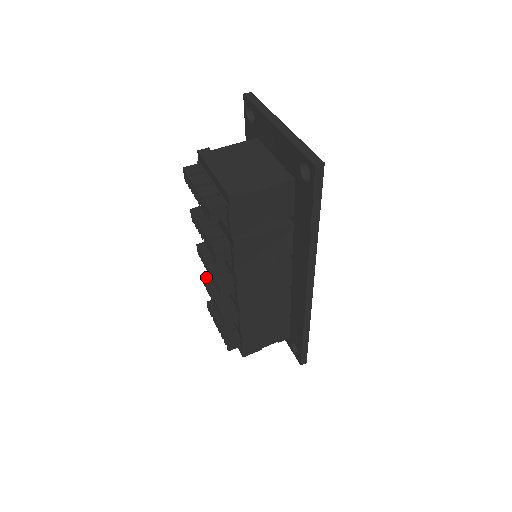
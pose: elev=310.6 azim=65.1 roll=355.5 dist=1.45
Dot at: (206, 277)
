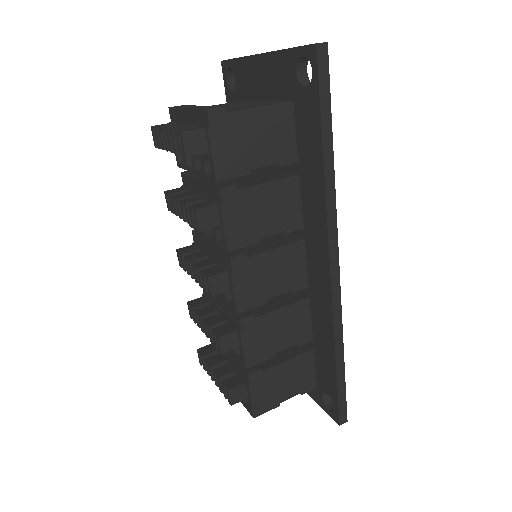
Dot at: (193, 303)
